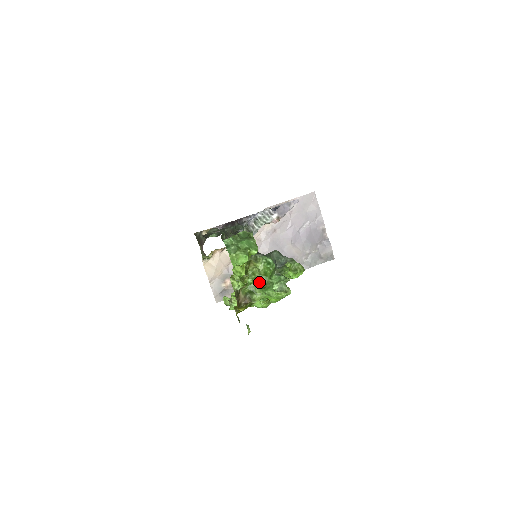
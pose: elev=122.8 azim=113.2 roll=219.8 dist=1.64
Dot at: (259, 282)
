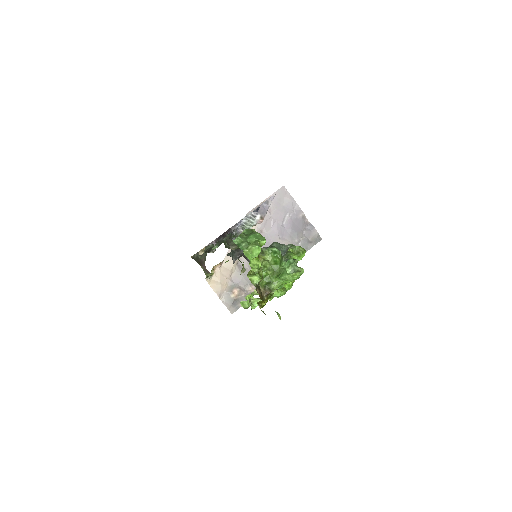
Dot at: (272, 272)
